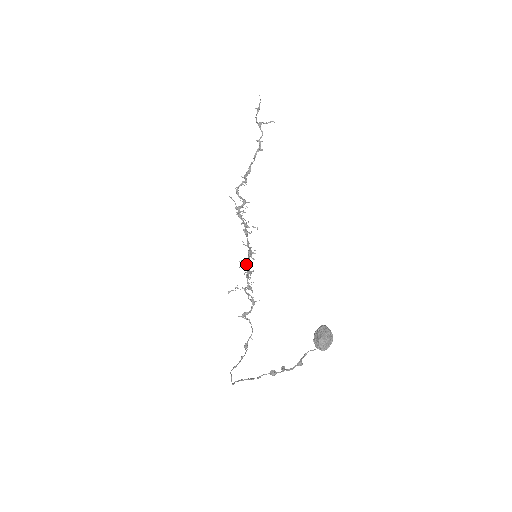
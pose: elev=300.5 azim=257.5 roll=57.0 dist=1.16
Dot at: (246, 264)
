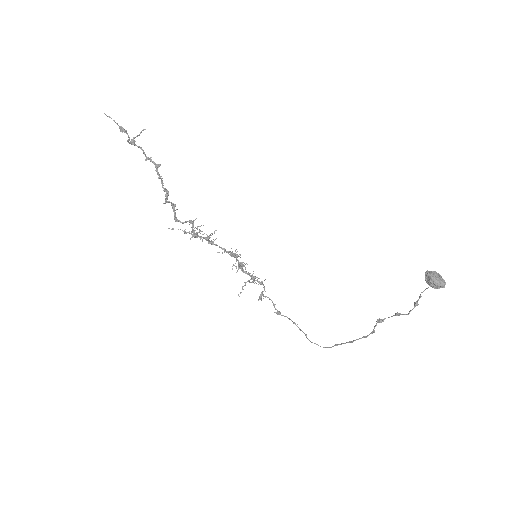
Dot at: (238, 266)
